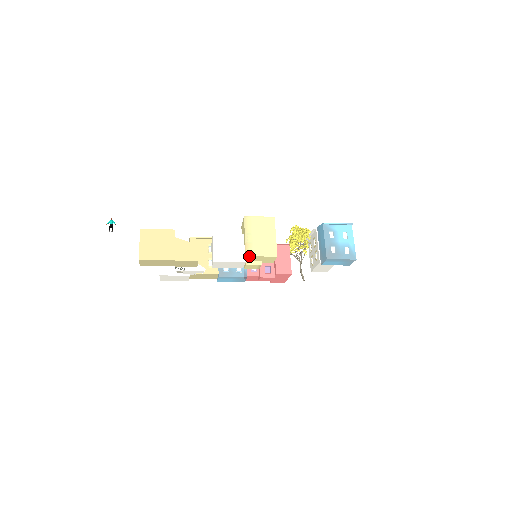
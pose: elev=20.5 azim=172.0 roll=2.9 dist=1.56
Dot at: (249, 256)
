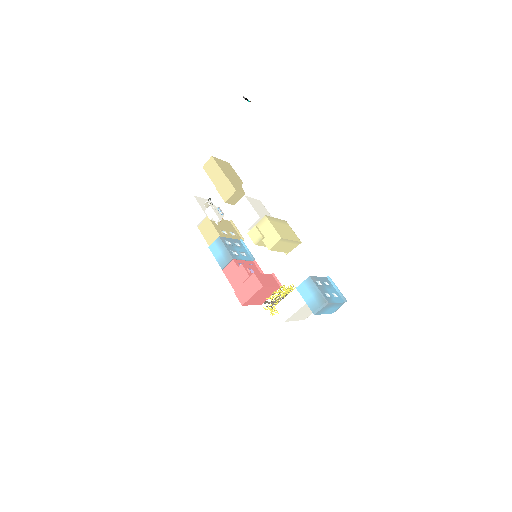
Dot at: (267, 218)
